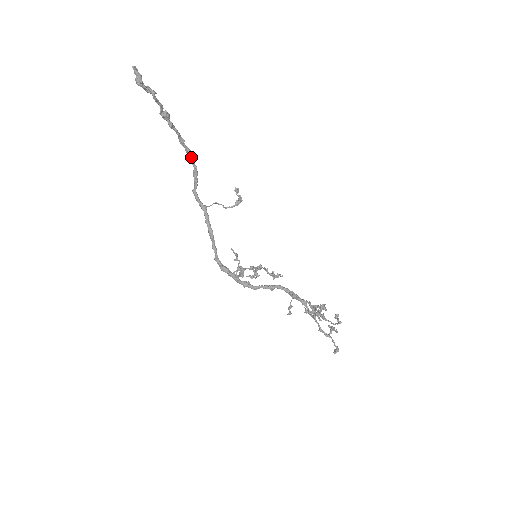
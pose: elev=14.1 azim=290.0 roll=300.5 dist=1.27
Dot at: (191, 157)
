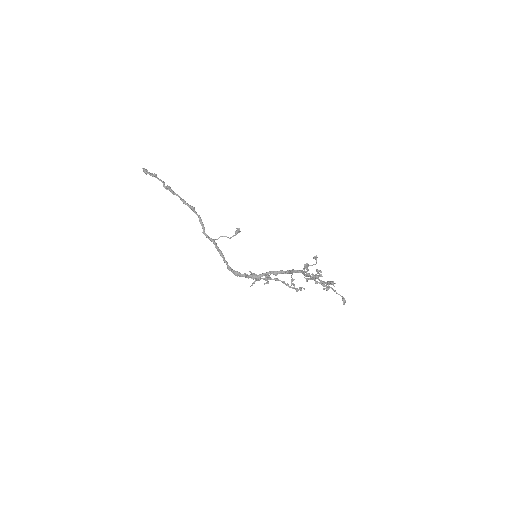
Dot at: (194, 211)
